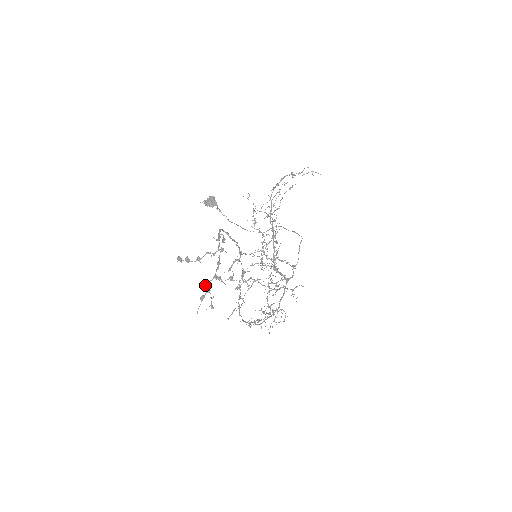
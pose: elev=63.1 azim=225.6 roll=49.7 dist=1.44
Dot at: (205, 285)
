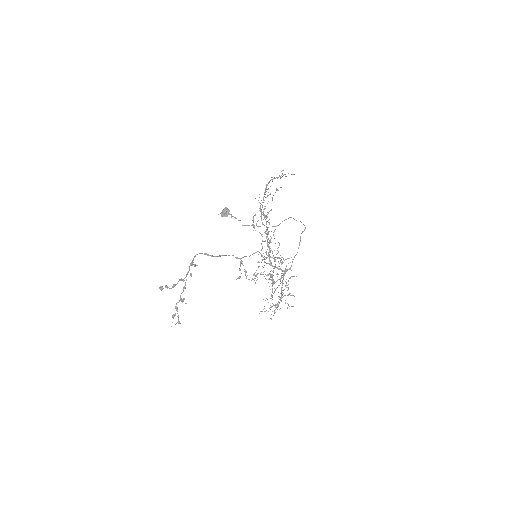
Dot at: occluded
